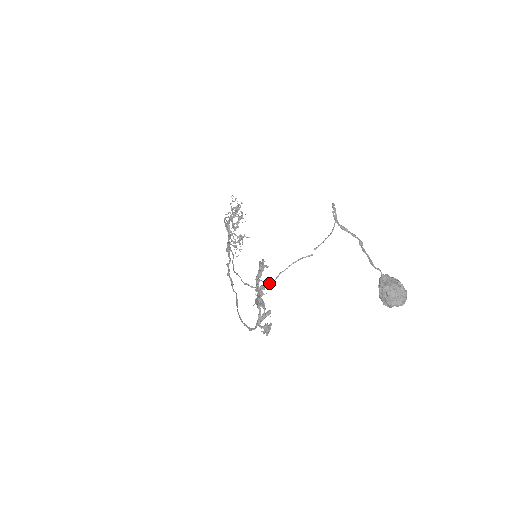
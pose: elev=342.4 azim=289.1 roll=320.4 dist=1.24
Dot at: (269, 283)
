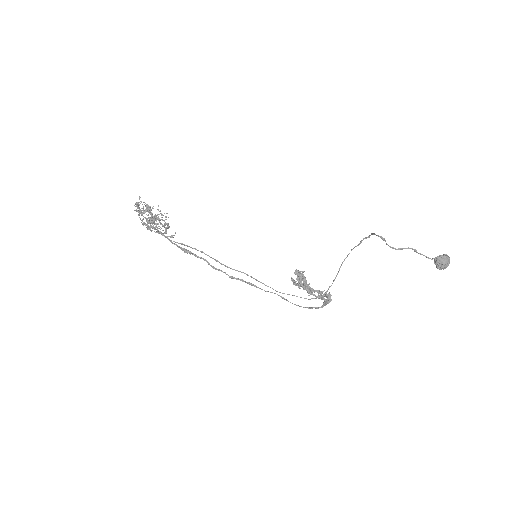
Dot at: occluded
